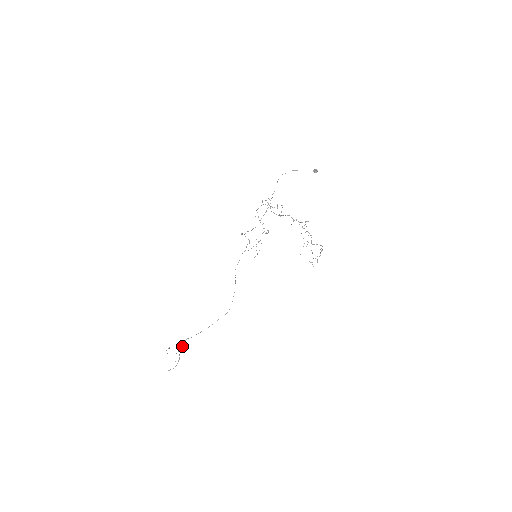
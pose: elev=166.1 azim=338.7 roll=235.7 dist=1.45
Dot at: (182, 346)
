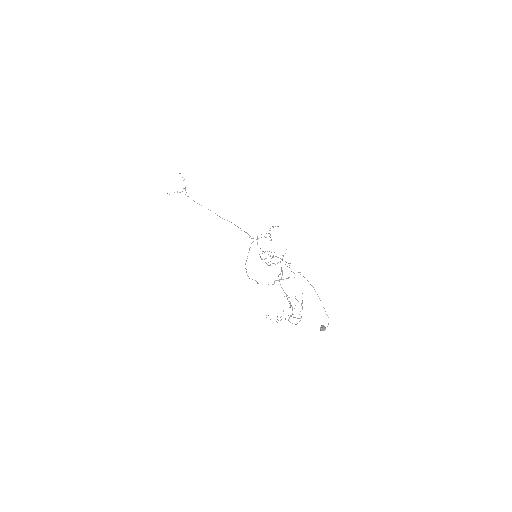
Dot at: (186, 192)
